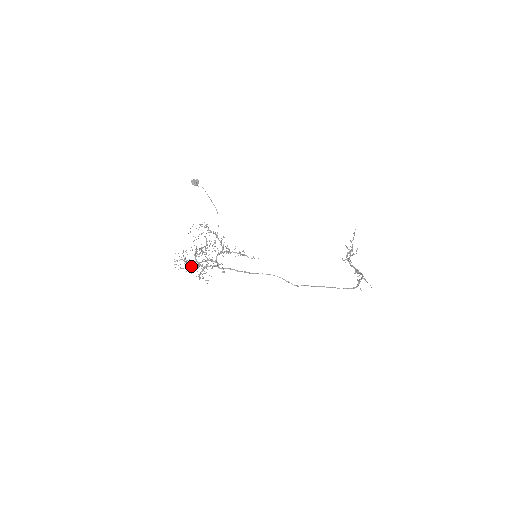
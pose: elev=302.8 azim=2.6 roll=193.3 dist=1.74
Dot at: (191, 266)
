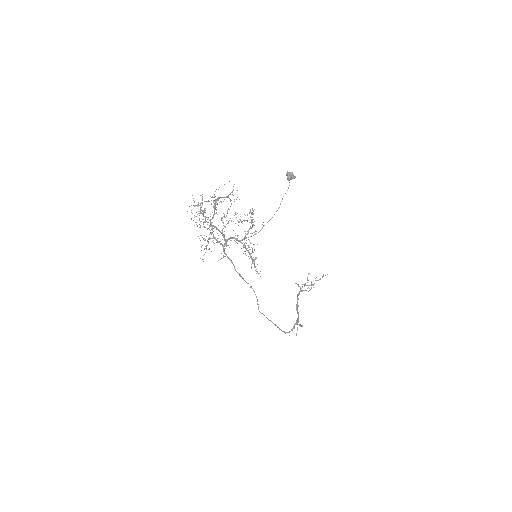
Dot at: (203, 226)
